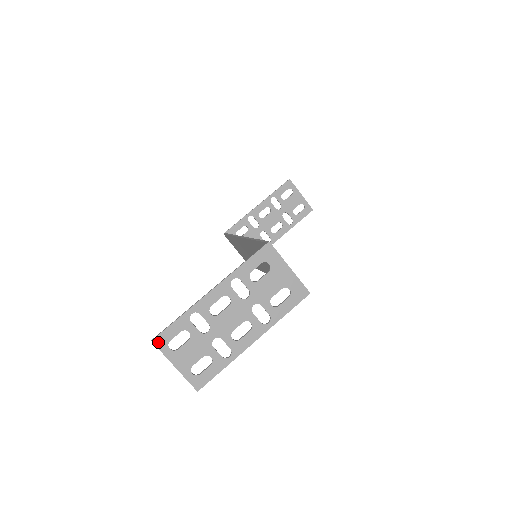
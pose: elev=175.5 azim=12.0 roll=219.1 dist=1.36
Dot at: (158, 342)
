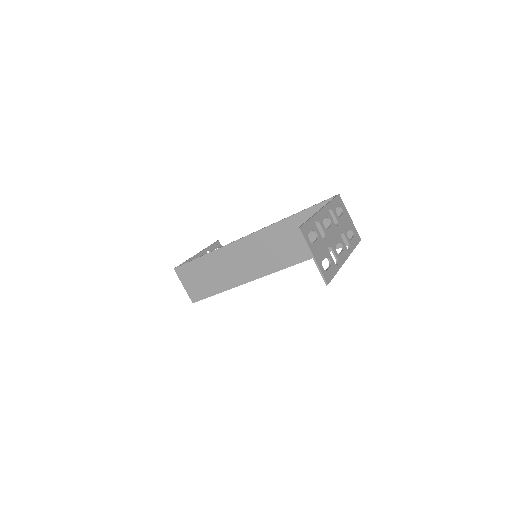
Dot at: (303, 231)
